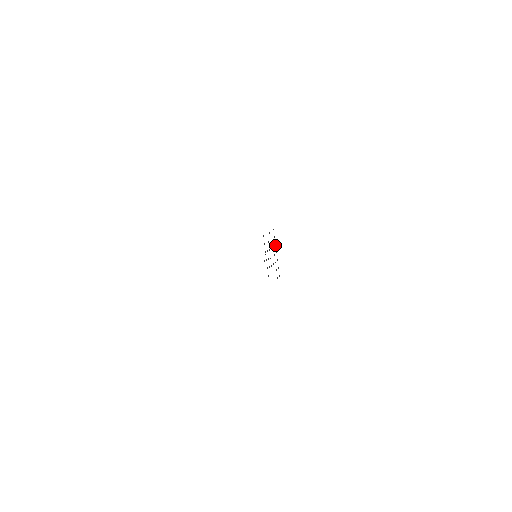
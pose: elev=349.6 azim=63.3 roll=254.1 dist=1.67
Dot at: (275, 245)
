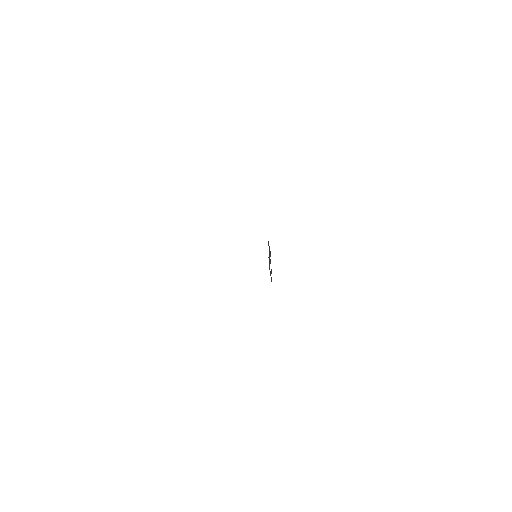
Dot at: occluded
